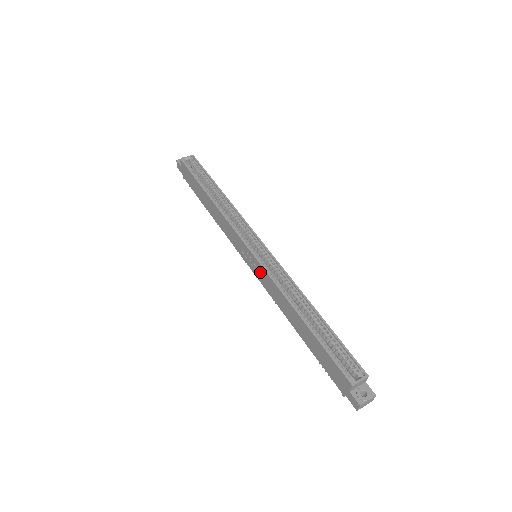
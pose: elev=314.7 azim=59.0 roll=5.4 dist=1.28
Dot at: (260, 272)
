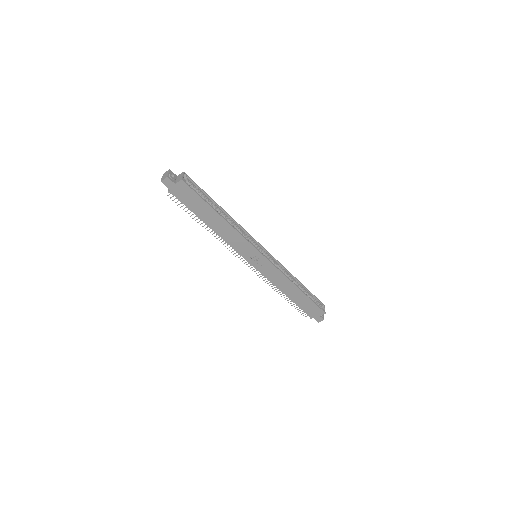
Dot at: (267, 268)
